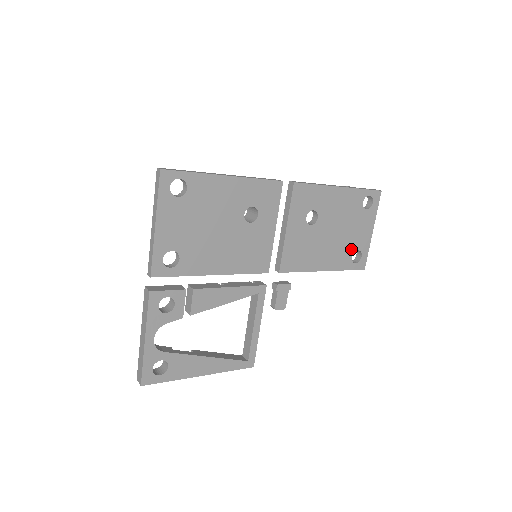
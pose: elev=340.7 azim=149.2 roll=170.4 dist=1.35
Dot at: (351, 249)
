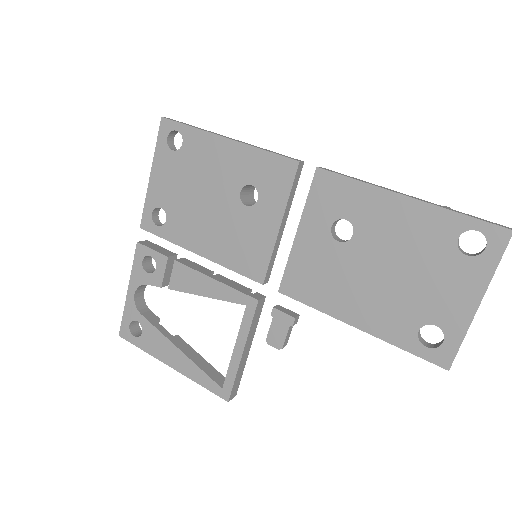
Dot at: (419, 316)
